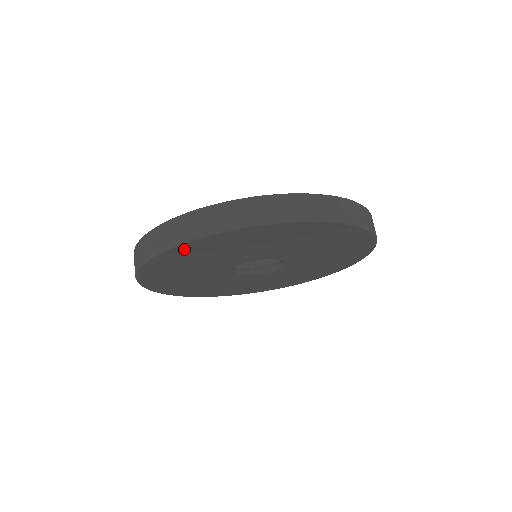
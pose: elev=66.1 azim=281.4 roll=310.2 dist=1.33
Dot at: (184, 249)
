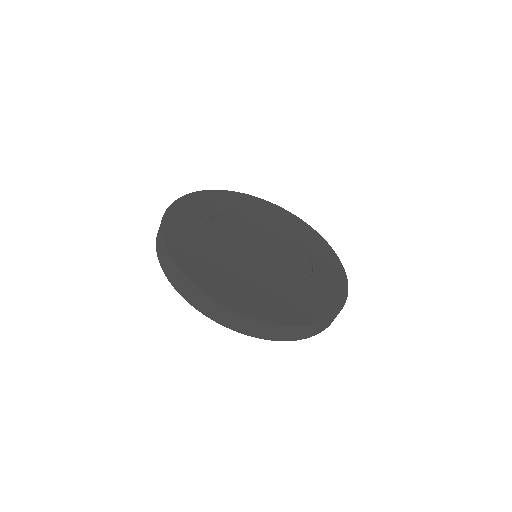
Dot at: occluded
